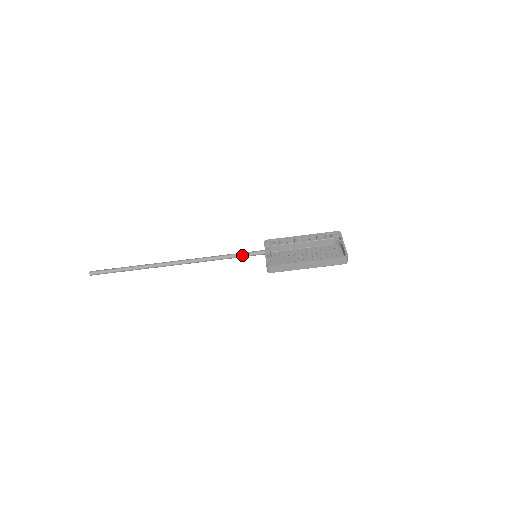
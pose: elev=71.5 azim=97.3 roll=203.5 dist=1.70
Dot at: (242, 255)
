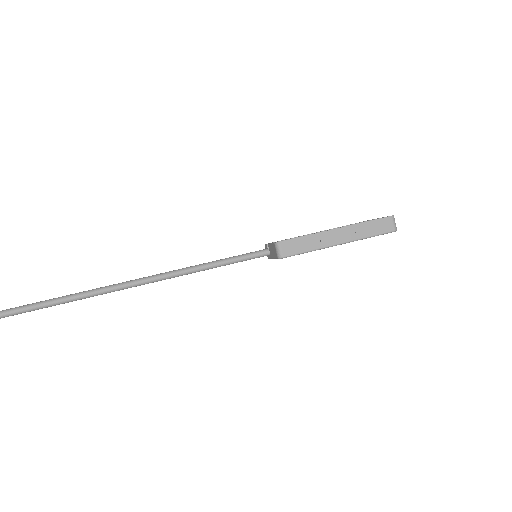
Dot at: (234, 258)
